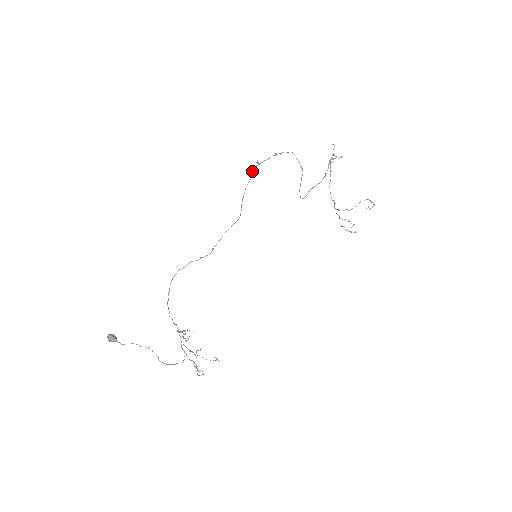
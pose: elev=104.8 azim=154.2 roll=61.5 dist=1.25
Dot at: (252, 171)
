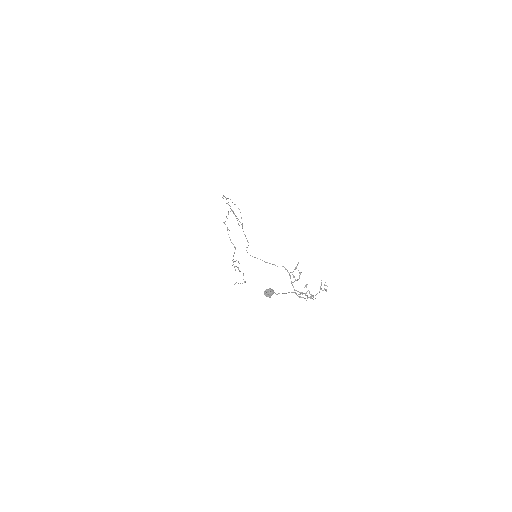
Dot at: (226, 199)
